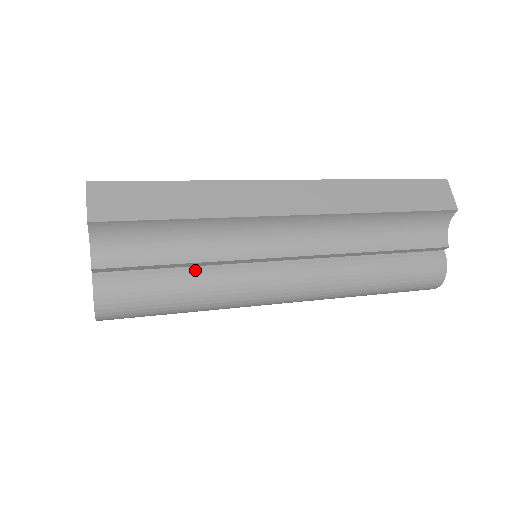
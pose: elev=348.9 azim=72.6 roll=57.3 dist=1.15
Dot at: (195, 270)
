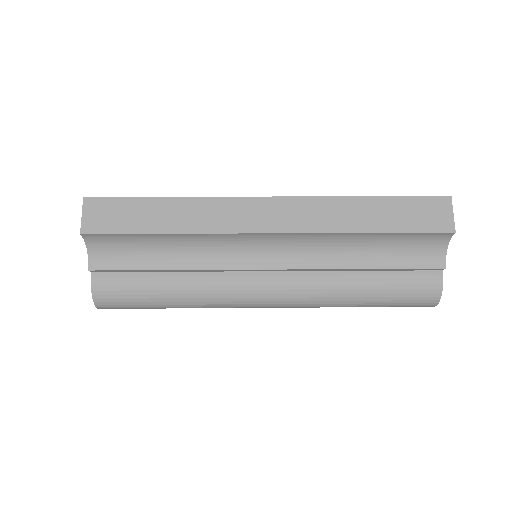
Dot at: (177, 275)
